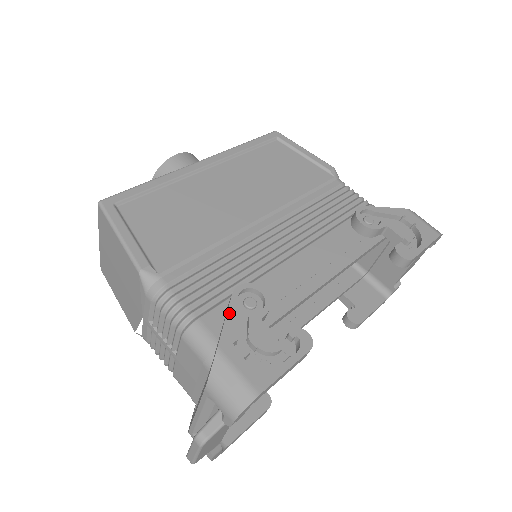
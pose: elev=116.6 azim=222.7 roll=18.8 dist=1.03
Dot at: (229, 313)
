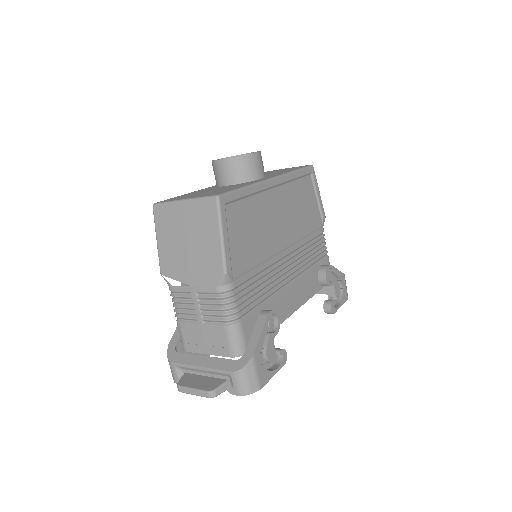
Dot at: (263, 331)
